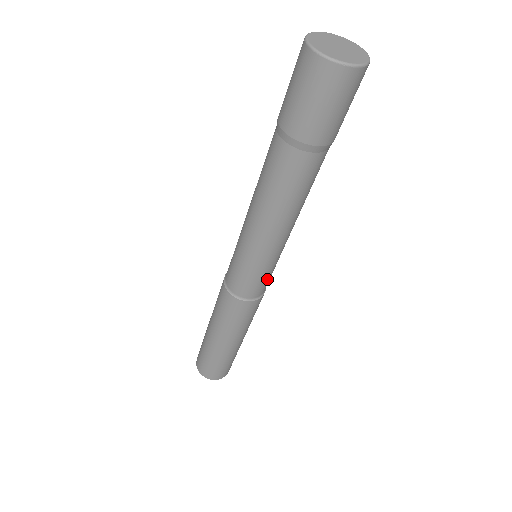
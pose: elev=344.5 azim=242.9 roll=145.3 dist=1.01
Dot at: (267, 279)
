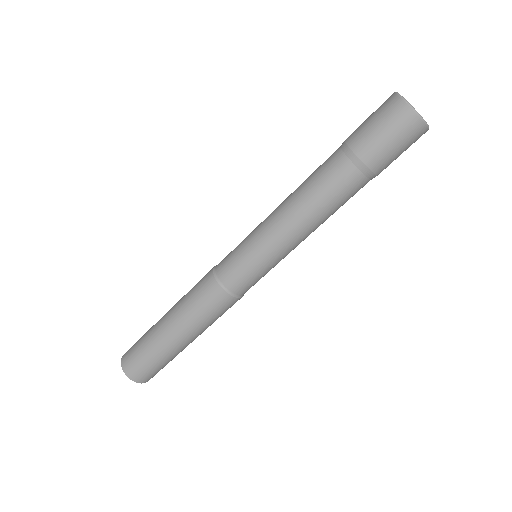
Dot at: occluded
